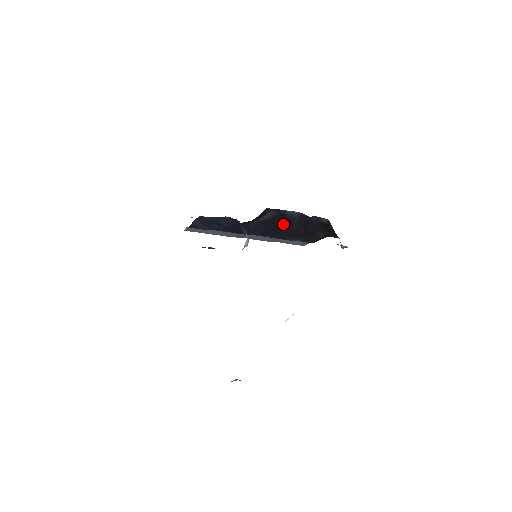
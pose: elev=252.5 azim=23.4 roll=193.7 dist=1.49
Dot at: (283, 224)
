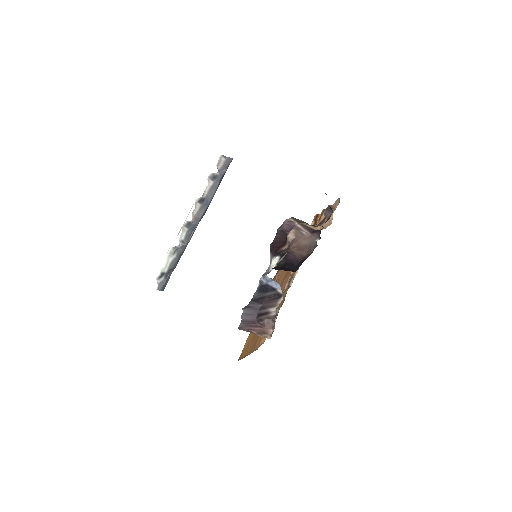
Dot at: occluded
